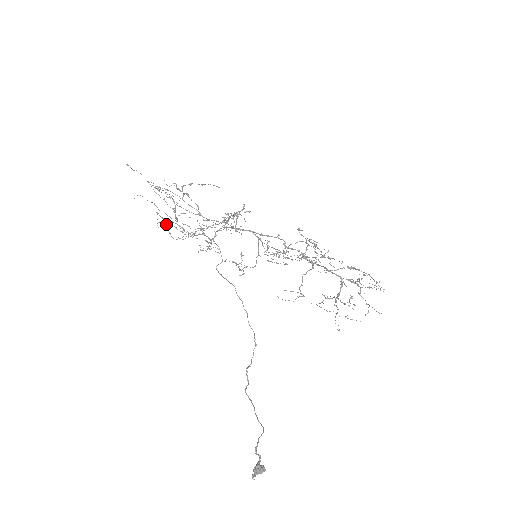
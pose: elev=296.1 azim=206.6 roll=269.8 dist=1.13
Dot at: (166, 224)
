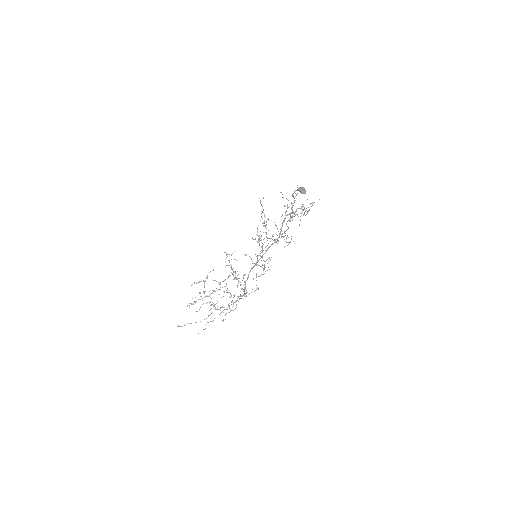
Dot at: occluded
